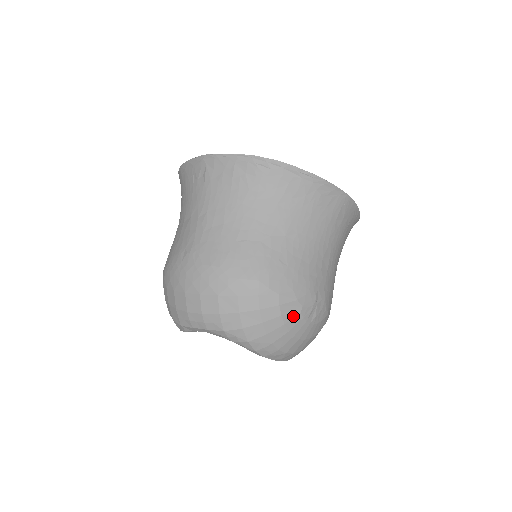
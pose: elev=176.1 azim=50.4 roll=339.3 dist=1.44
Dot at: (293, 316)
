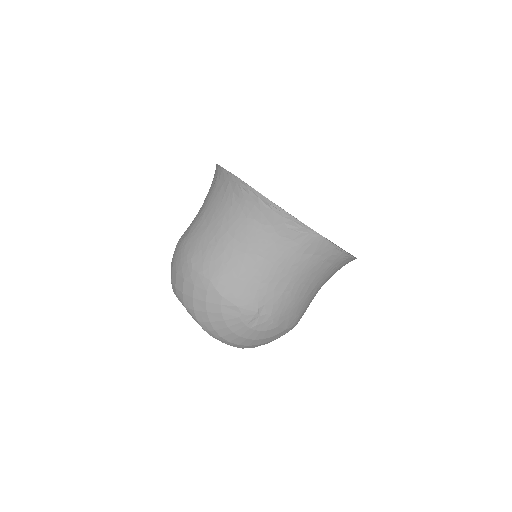
Dot at: (232, 317)
